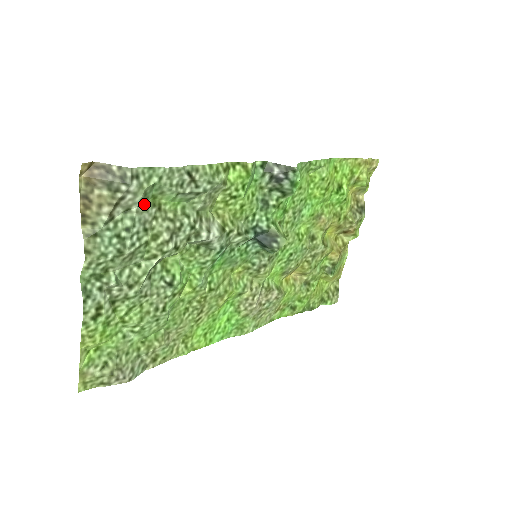
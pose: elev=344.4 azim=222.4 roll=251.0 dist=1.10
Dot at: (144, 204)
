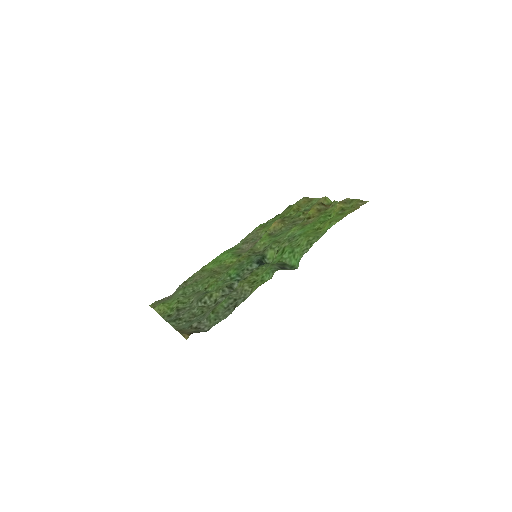
Dot at: (207, 317)
